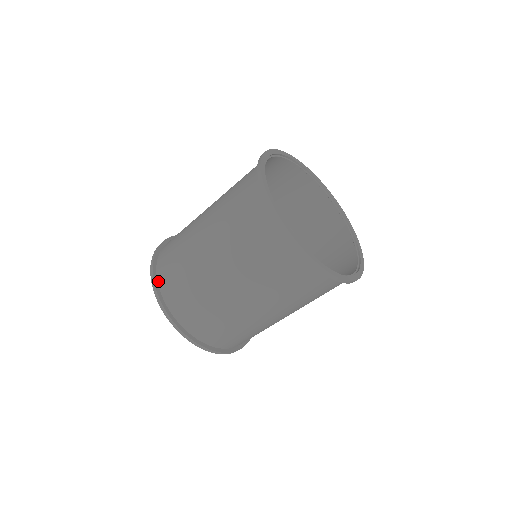
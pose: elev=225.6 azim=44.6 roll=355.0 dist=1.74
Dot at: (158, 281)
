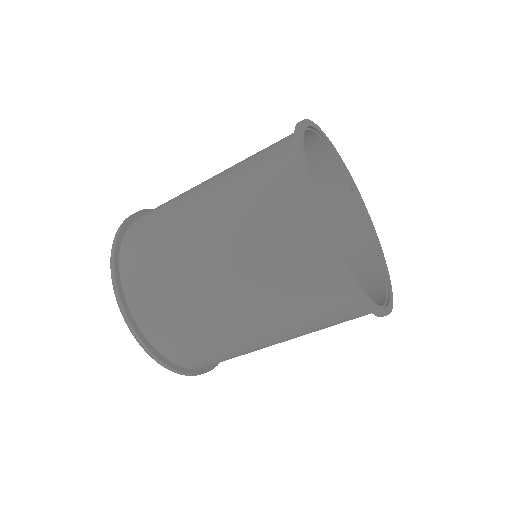
Dot at: (121, 247)
